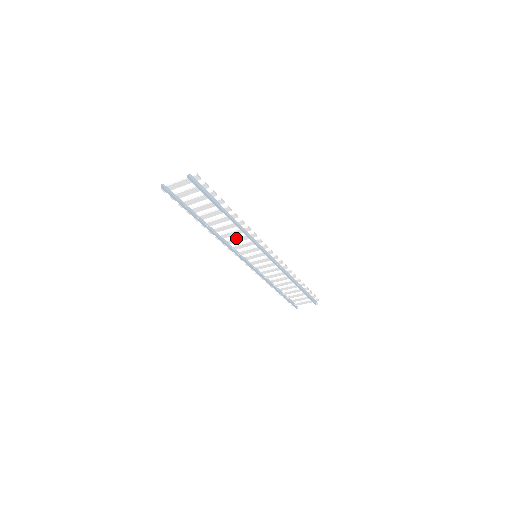
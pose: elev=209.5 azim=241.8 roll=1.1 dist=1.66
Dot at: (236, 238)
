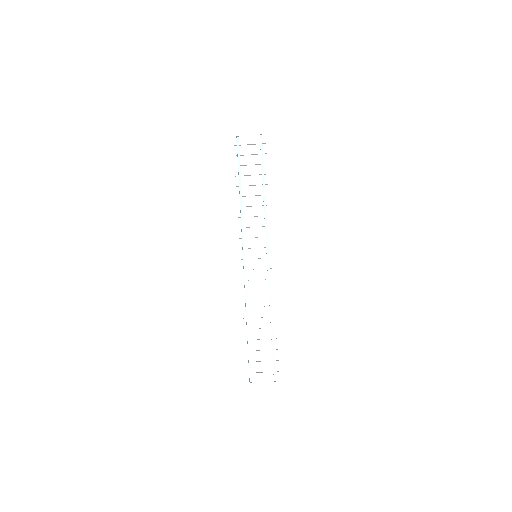
Dot at: occluded
